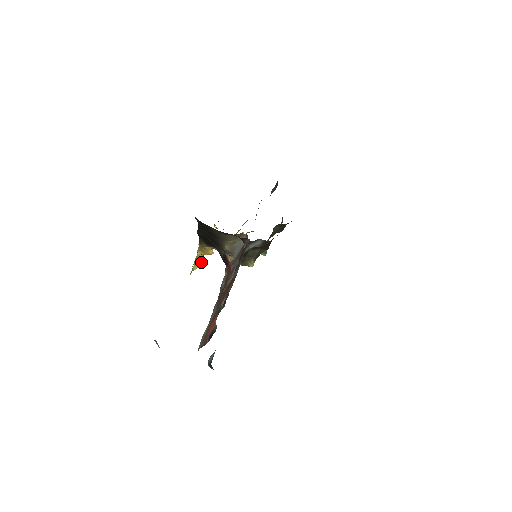
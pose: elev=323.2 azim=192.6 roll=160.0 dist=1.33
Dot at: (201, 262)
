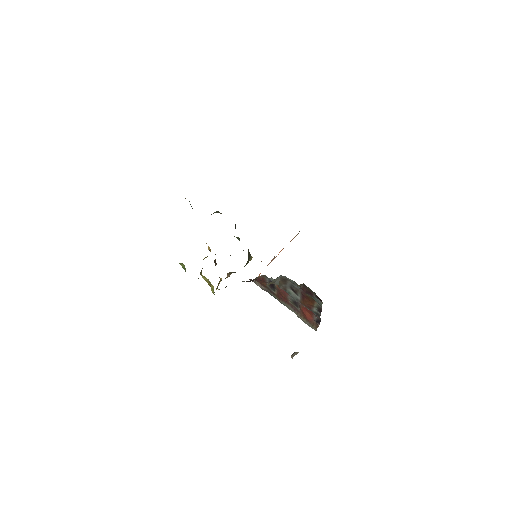
Dot at: occluded
